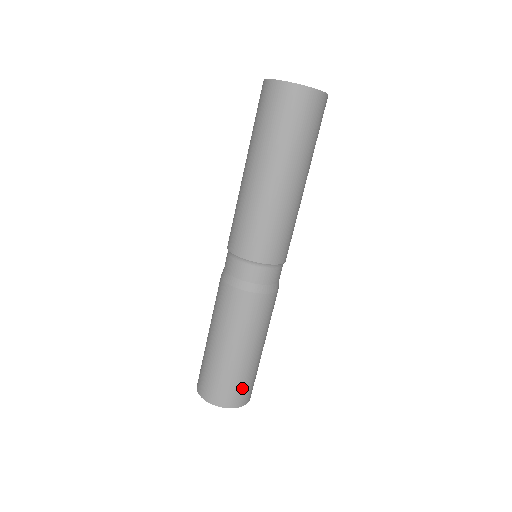
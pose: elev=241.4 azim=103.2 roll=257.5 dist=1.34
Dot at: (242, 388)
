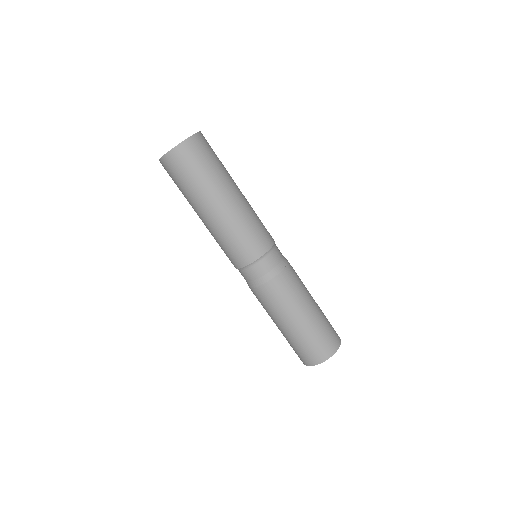
Dot at: (320, 344)
